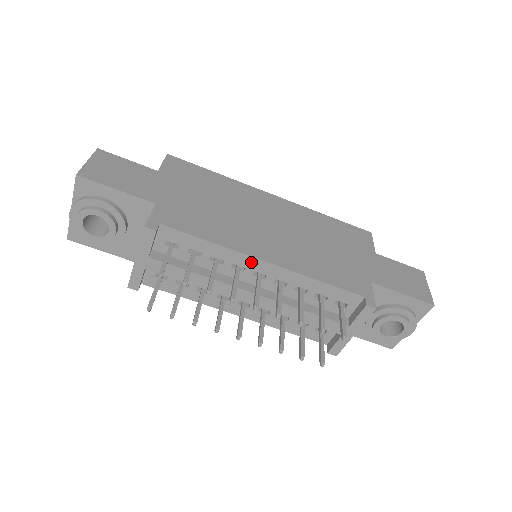
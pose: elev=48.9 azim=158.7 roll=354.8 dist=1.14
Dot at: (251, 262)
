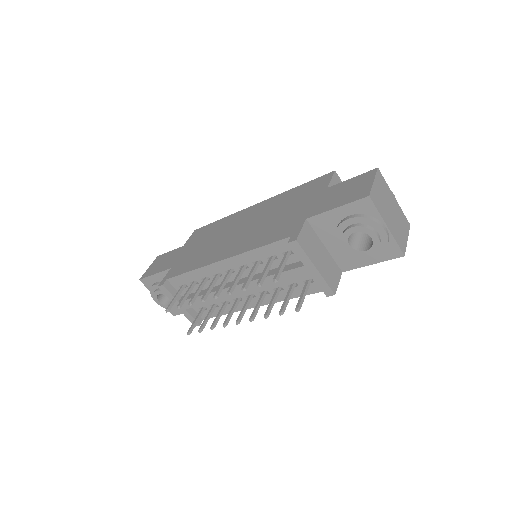
Dot at: (217, 267)
